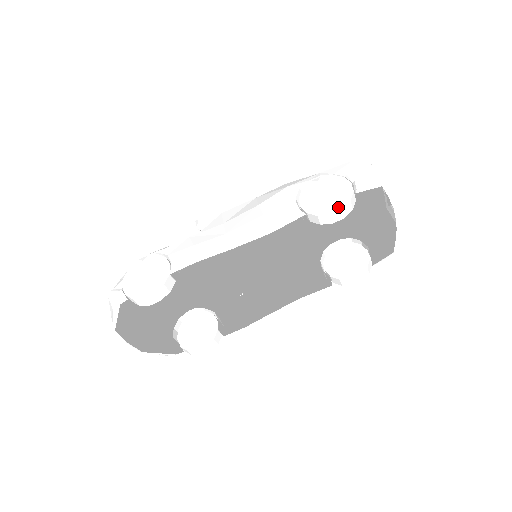
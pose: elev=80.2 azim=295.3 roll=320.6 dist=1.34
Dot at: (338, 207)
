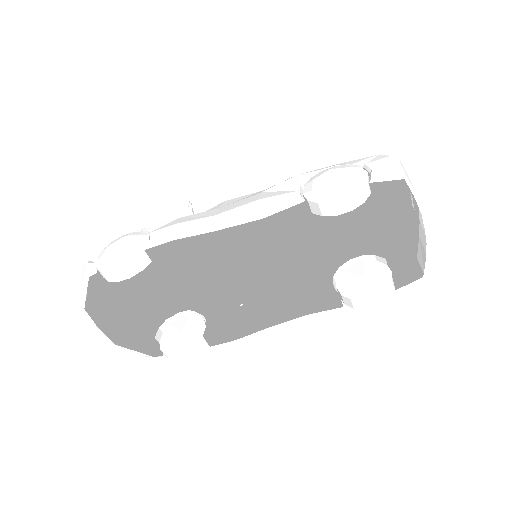
Dot at: (344, 195)
